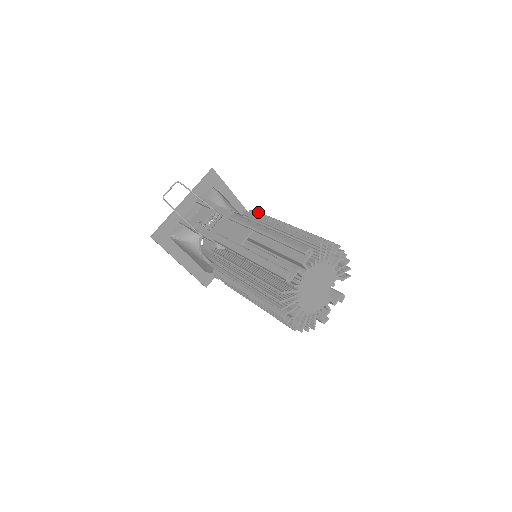
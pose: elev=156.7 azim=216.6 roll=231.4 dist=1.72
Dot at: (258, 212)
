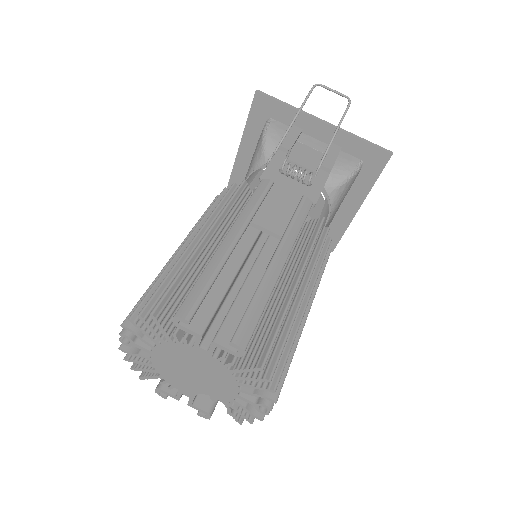
Dot at: (330, 242)
